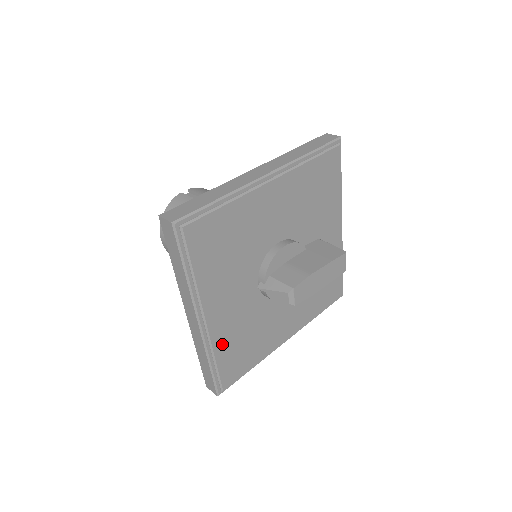
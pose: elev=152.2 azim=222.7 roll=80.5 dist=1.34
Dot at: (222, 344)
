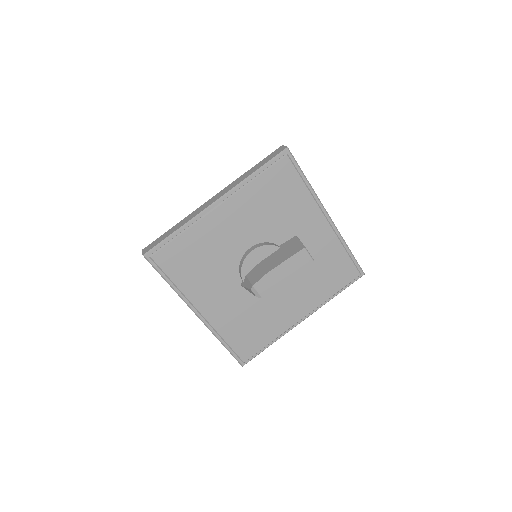
Dot at: (226, 329)
